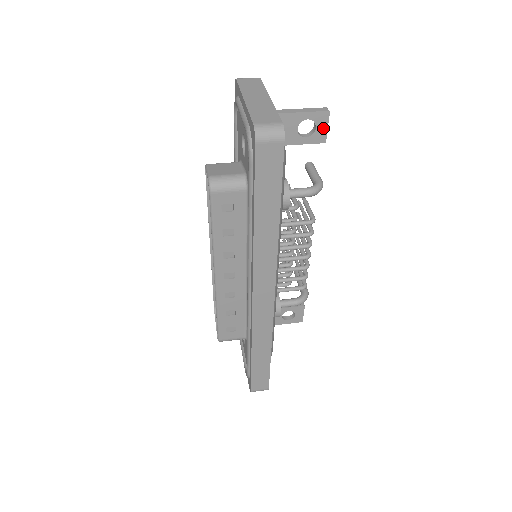
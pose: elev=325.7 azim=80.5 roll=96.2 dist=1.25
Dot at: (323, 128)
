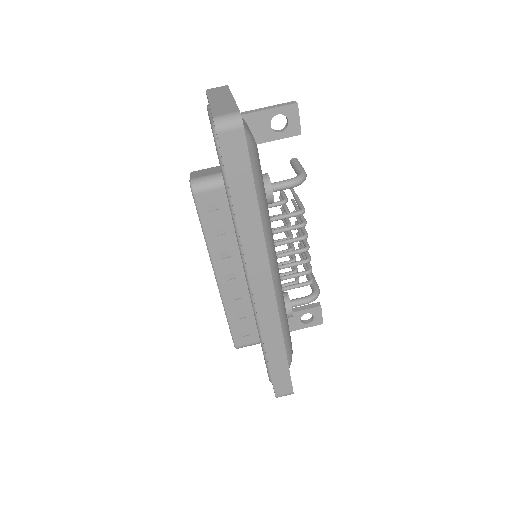
Dot at: (295, 120)
